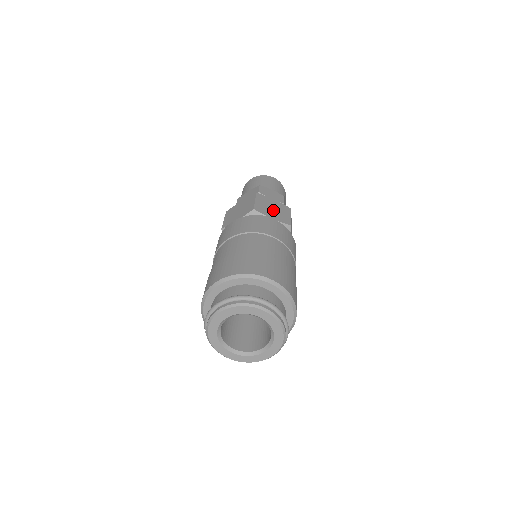
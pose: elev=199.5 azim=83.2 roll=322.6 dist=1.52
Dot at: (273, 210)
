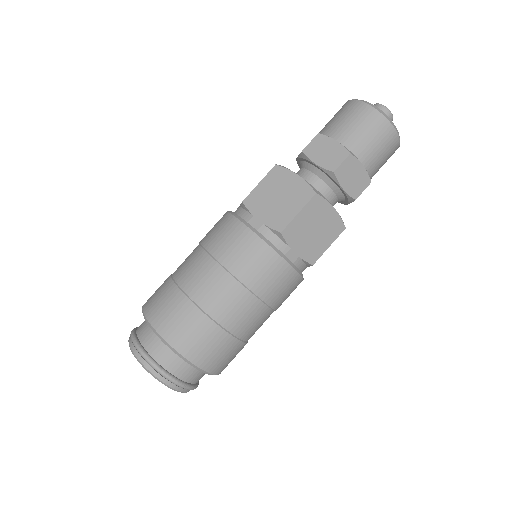
Dot at: (275, 201)
